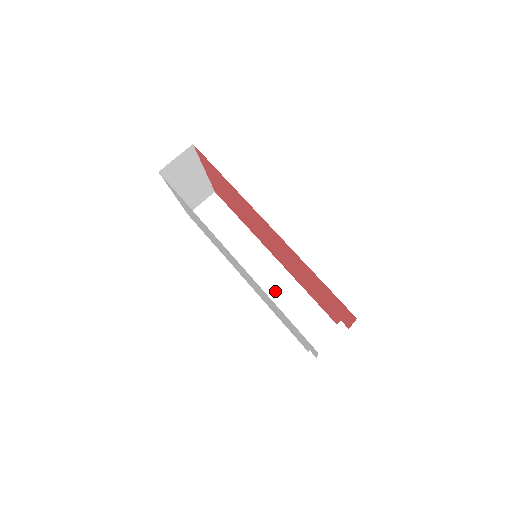
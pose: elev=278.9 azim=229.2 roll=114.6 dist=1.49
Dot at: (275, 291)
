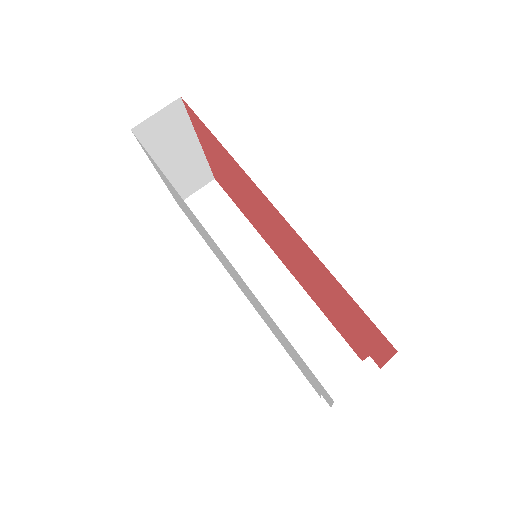
Dot at: (281, 309)
